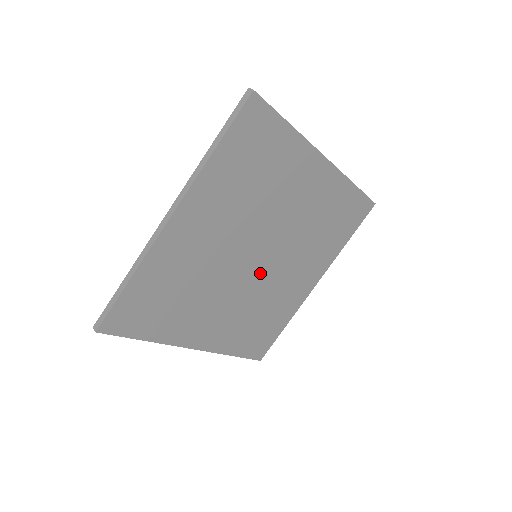
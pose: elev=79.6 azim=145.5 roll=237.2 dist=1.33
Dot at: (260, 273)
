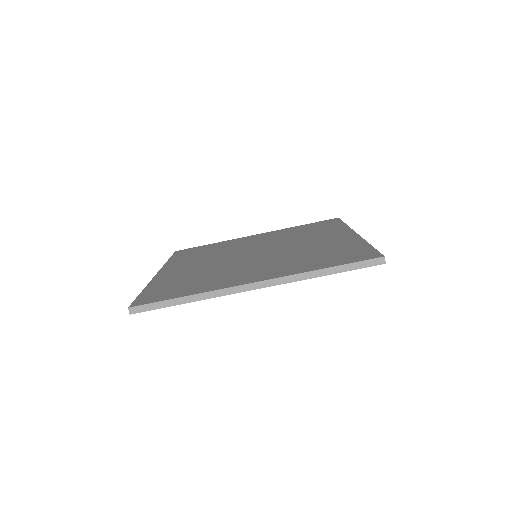
Dot at: occluded
